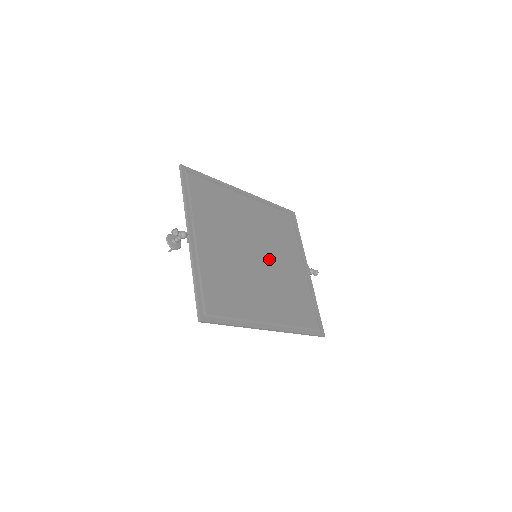
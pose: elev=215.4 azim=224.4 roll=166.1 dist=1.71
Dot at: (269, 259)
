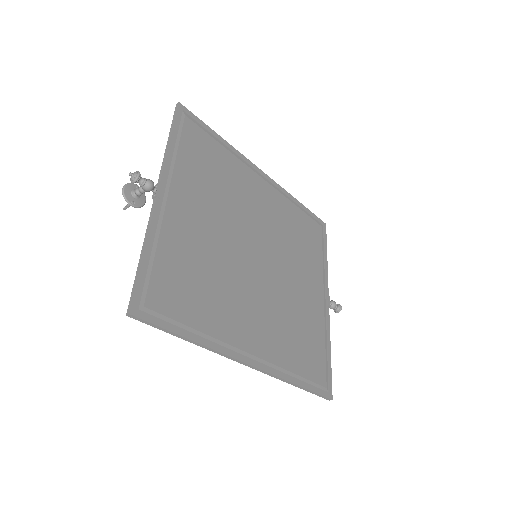
Dot at: (274, 266)
